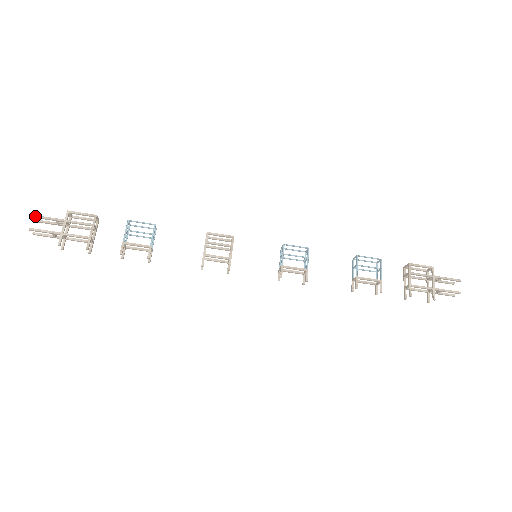
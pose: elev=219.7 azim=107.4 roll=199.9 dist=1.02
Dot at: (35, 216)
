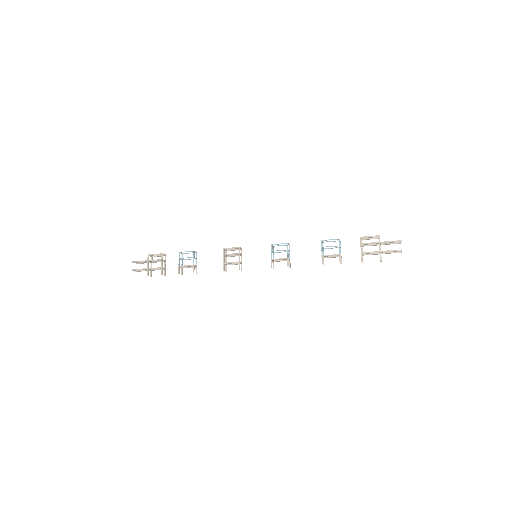
Dot at: (133, 262)
